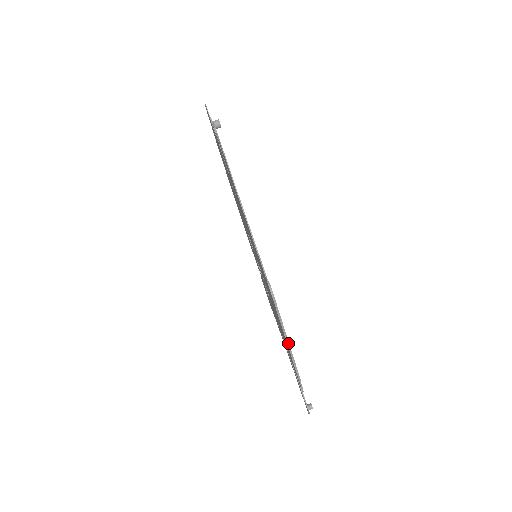
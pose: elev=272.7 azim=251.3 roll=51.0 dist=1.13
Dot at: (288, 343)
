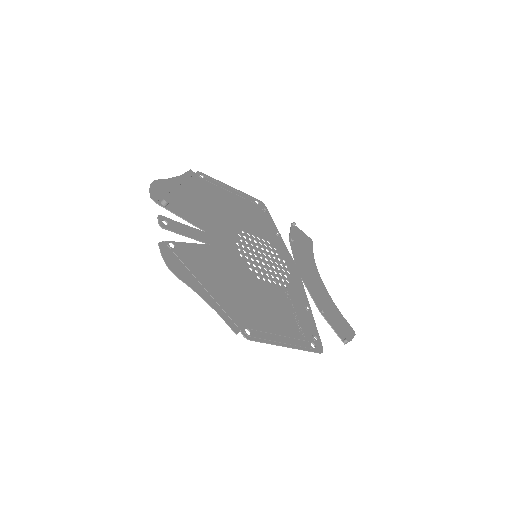
Dot at: (284, 346)
